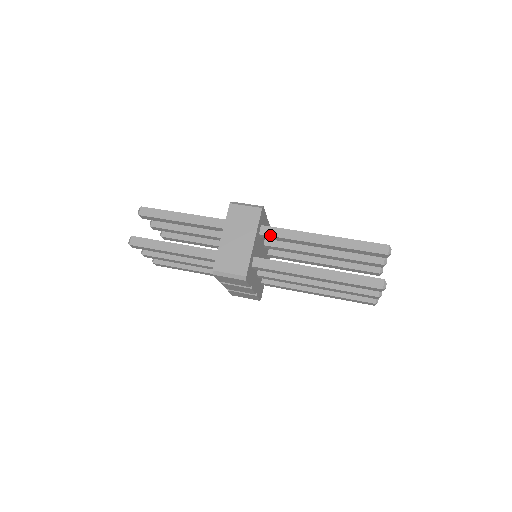
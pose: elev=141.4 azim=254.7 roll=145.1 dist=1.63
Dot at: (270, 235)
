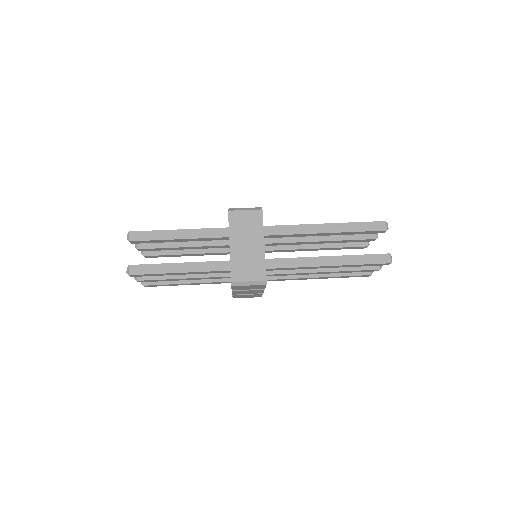
Dot at: (274, 234)
